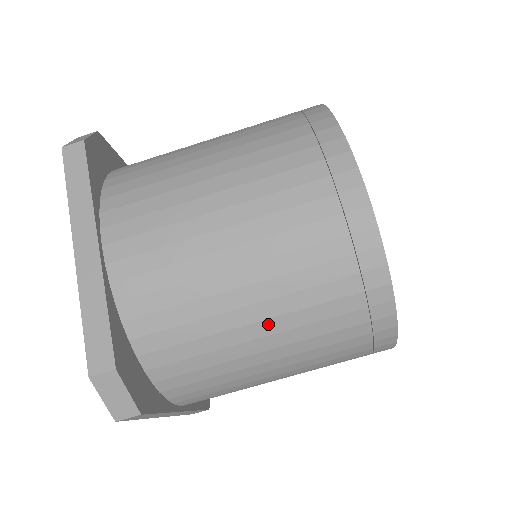
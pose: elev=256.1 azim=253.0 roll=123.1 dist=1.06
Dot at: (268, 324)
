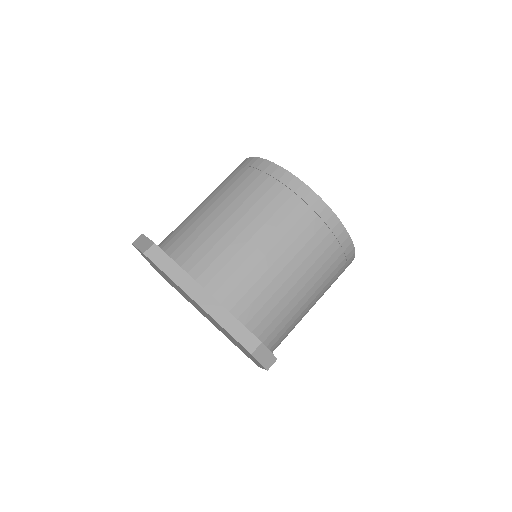
Dot at: (216, 203)
